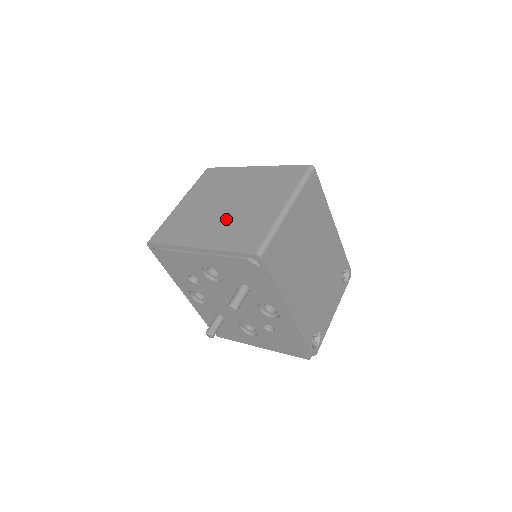
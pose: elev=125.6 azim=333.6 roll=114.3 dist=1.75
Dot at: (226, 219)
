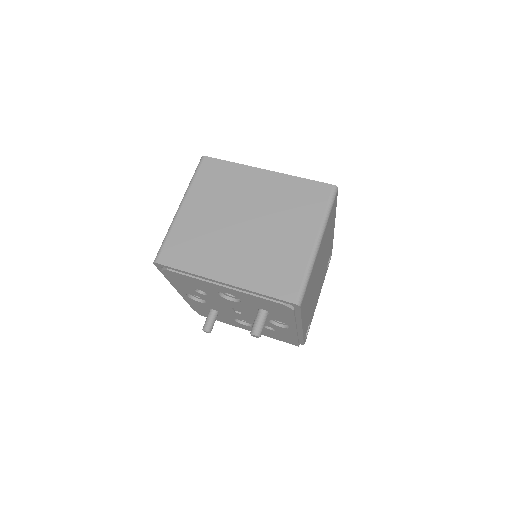
Dot at: (250, 246)
